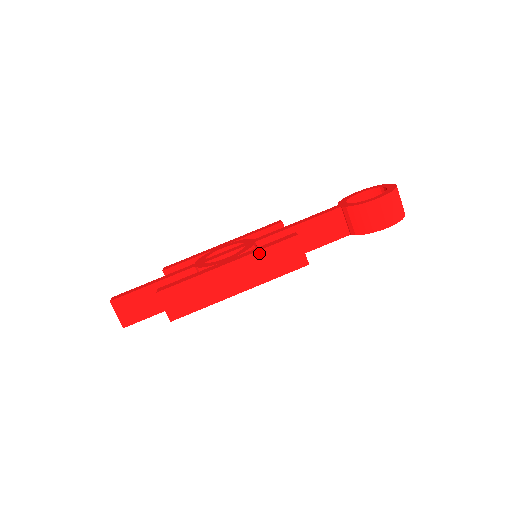
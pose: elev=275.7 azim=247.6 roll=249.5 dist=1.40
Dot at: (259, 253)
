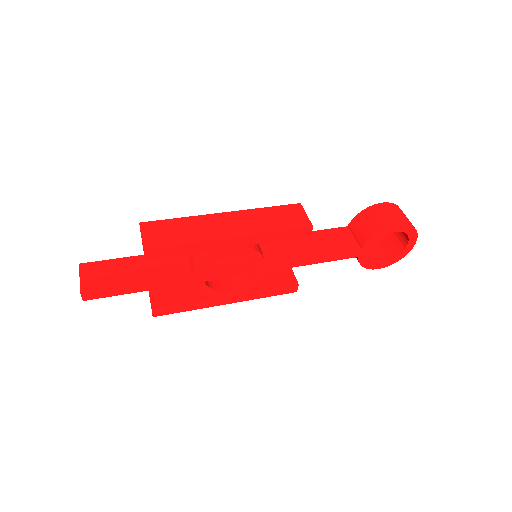
Dot at: (258, 210)
